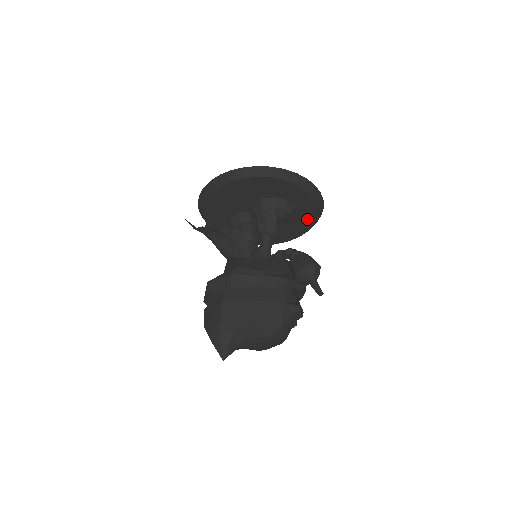
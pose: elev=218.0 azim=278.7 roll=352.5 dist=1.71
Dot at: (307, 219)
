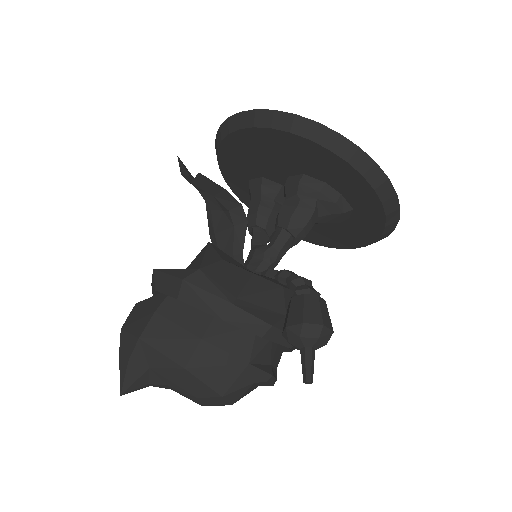
Dot at: (362, 233)
